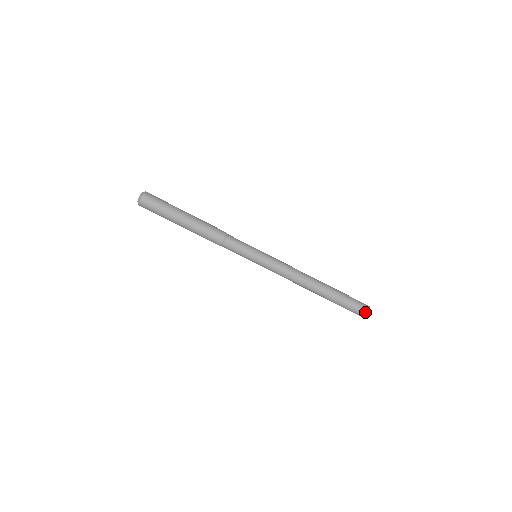
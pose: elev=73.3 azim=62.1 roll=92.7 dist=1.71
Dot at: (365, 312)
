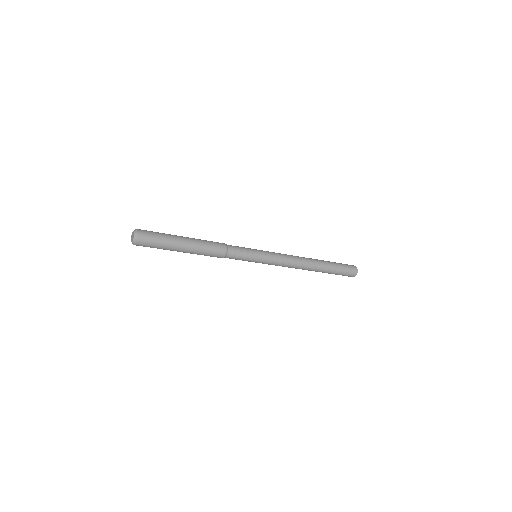
Dot at: (353, 276)
